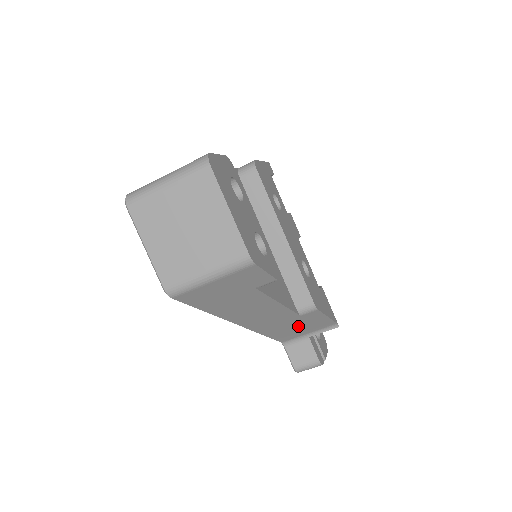
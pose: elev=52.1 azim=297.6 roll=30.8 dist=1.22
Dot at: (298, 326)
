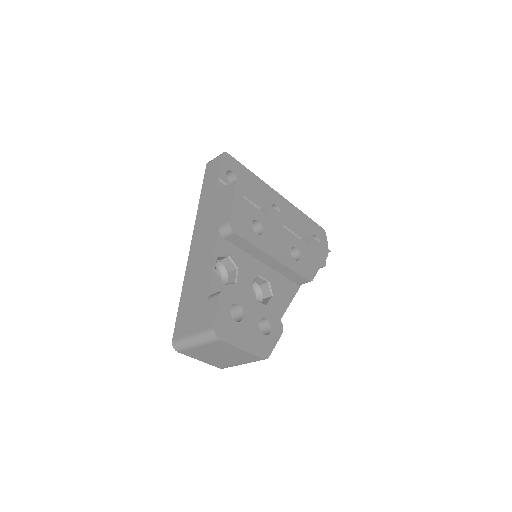
Dot at: occluded
